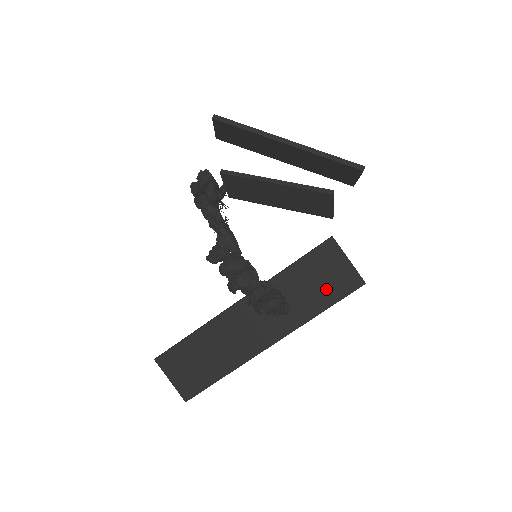
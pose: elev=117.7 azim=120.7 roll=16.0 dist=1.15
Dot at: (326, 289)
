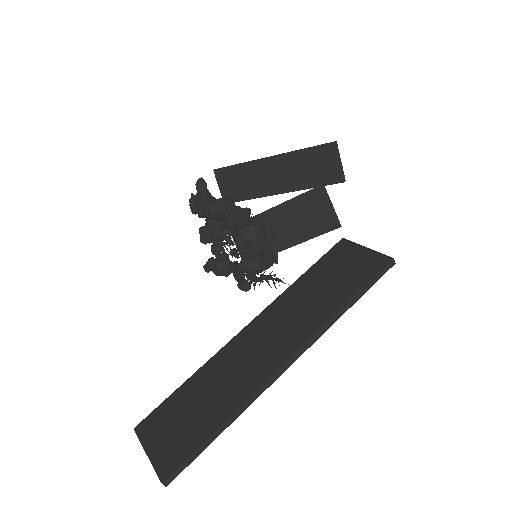
Dot at: (347, 279)
